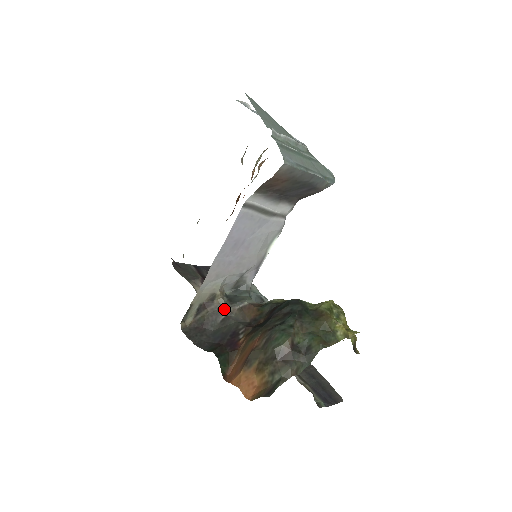
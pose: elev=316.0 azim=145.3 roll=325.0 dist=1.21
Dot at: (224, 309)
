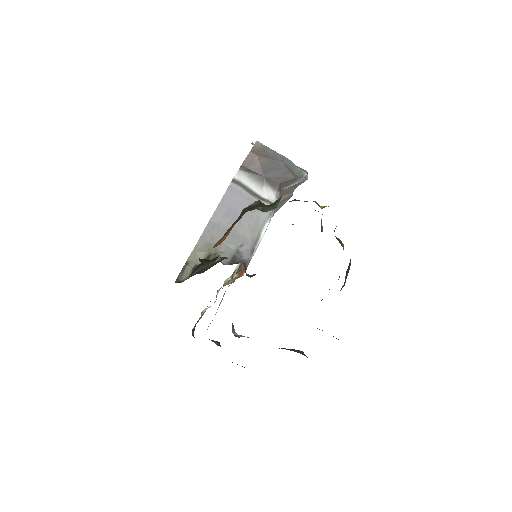
Dot at: (216, 259)
